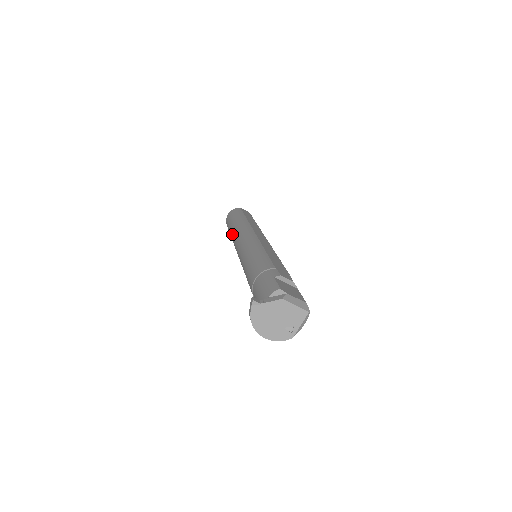
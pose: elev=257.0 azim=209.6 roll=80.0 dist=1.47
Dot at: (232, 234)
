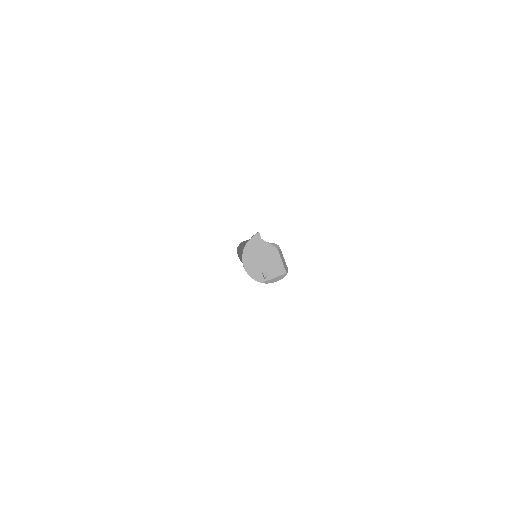
Dot at: occluded
